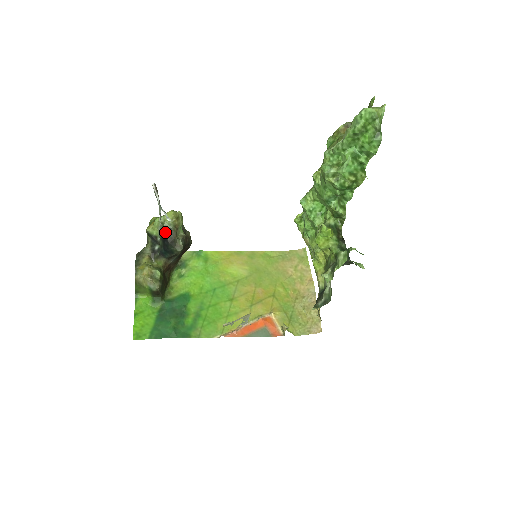
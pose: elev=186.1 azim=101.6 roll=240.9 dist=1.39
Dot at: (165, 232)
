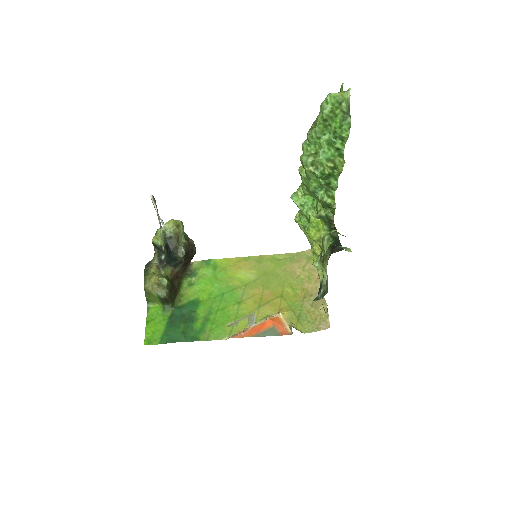
Dot at: (167, 240)
